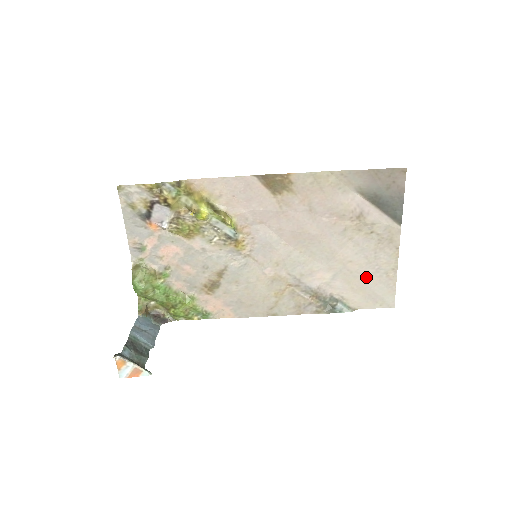
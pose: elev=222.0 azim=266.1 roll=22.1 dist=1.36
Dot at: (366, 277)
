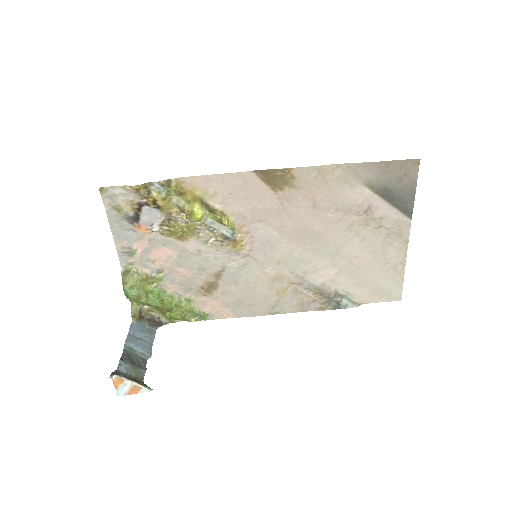
Dot at: (373, 272)
